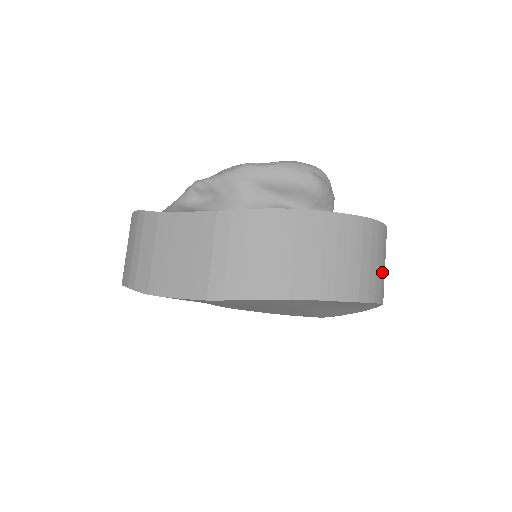
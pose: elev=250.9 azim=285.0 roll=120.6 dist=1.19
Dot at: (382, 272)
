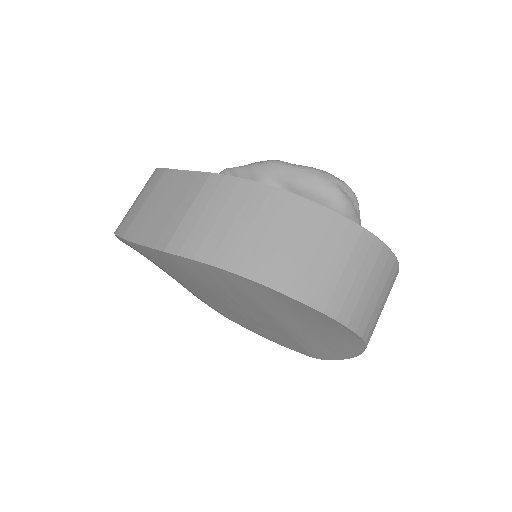
Dot at: (372, 302)
